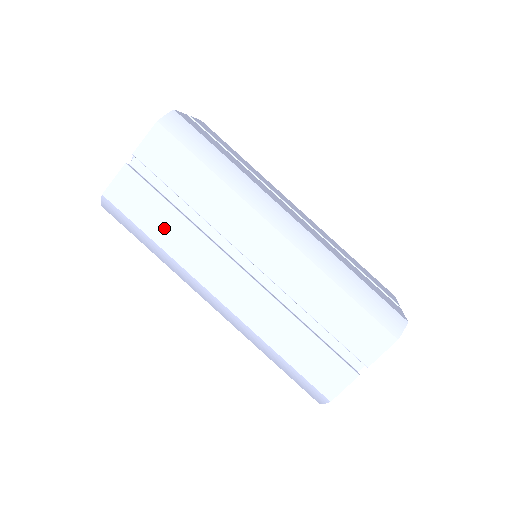
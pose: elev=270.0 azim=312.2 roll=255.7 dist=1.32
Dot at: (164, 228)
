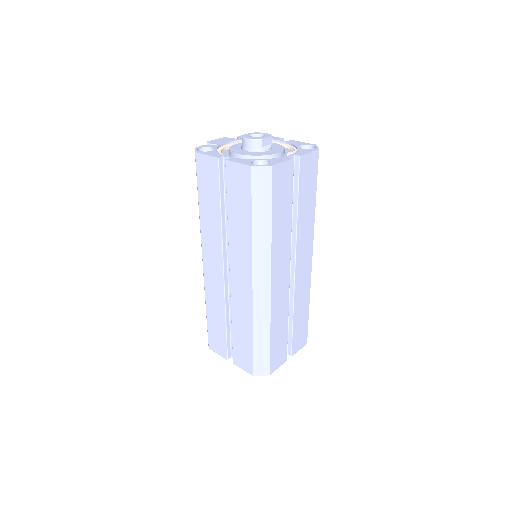
Dot at: (208, 208)
